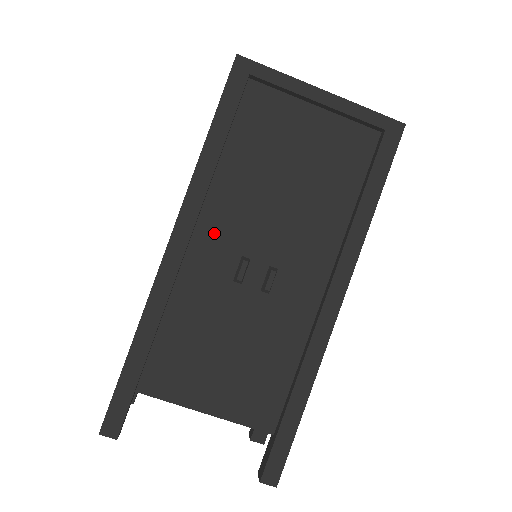
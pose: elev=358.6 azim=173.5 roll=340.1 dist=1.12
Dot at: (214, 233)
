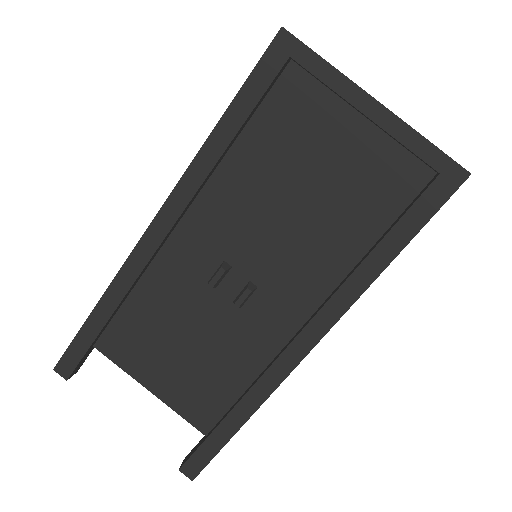
Dot at: (202, 227)
